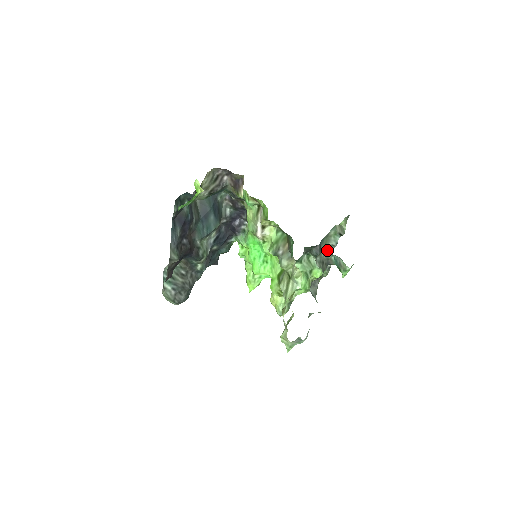
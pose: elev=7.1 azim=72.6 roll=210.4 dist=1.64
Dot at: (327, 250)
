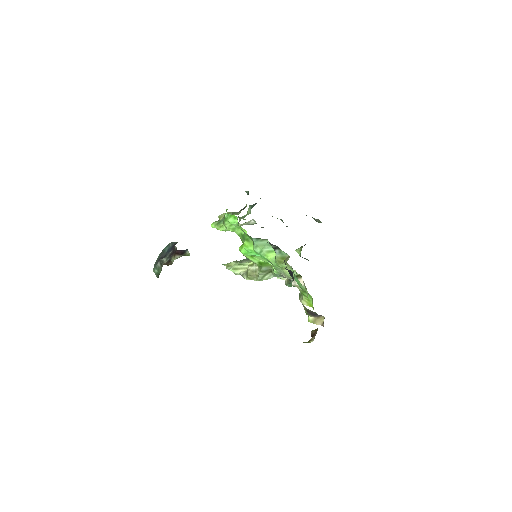
Dot at: occluded
